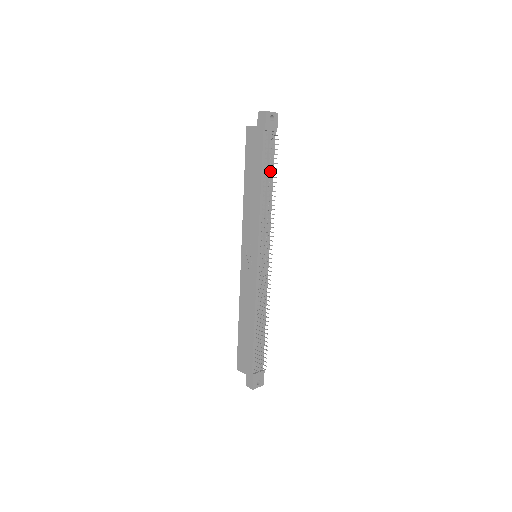
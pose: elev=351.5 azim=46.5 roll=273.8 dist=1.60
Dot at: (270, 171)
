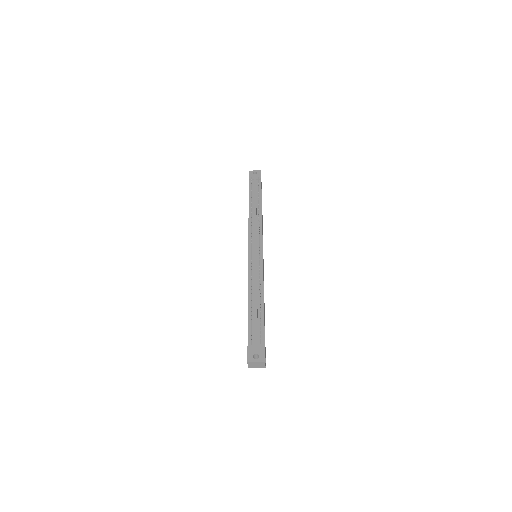
Dot at: (259, 200)
